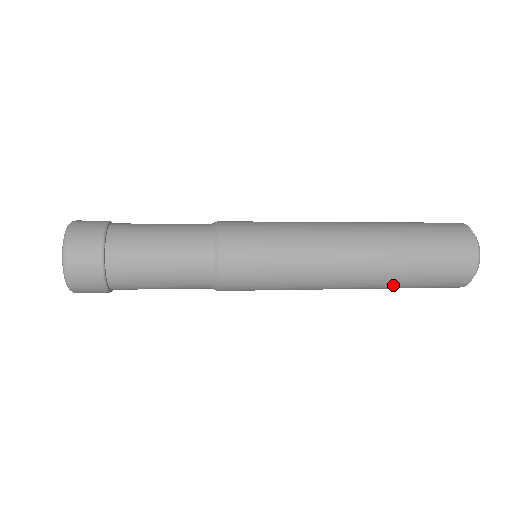
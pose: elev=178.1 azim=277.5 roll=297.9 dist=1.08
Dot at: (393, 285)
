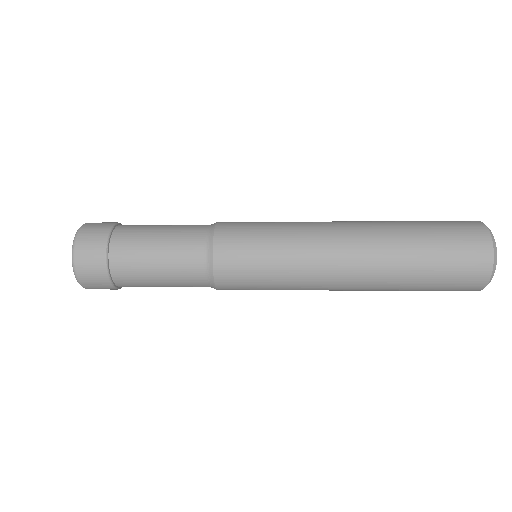
Dot at: (402, 269)
